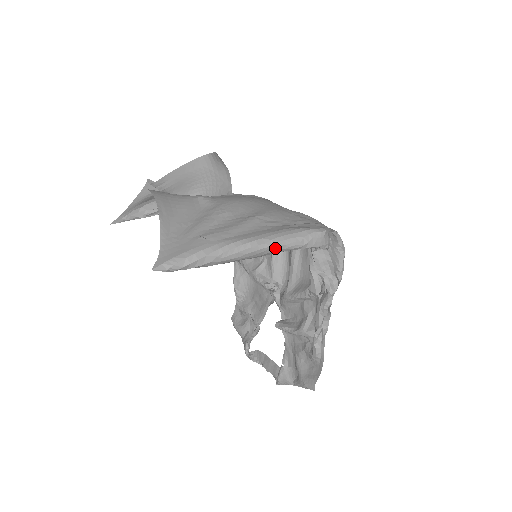
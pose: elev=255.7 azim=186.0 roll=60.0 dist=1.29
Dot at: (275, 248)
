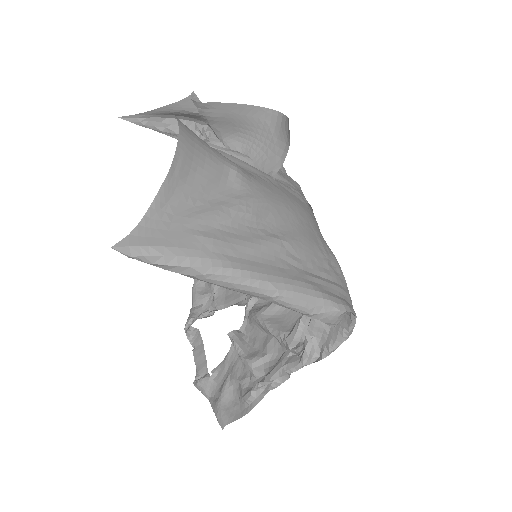
Dot at: (276, 300)
